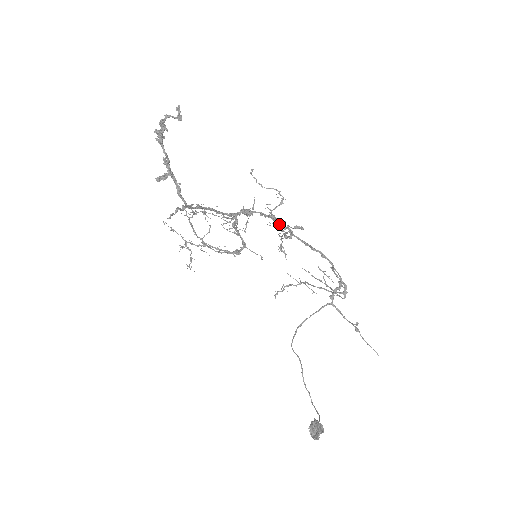
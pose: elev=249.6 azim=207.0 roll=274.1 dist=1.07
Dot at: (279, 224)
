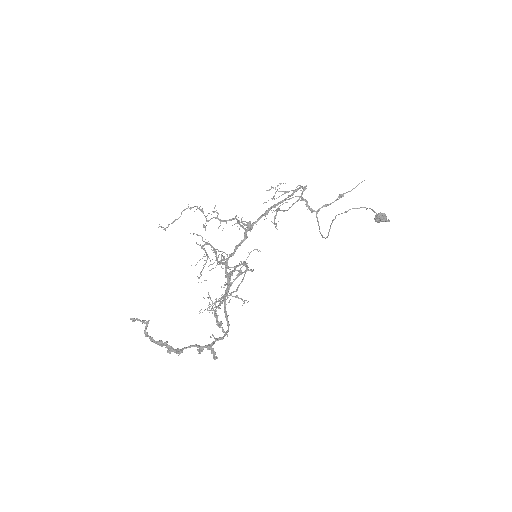
Dot at: occluded
